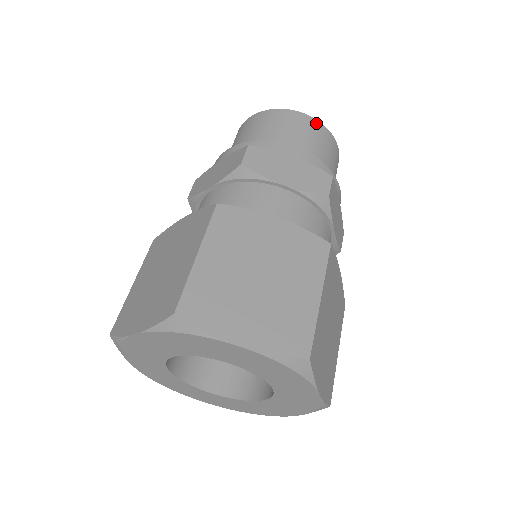
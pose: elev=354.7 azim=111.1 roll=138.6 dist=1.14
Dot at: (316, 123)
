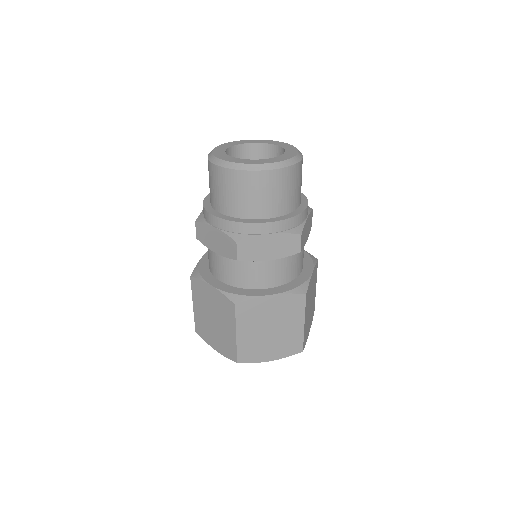
Dot at: (280, 173)
